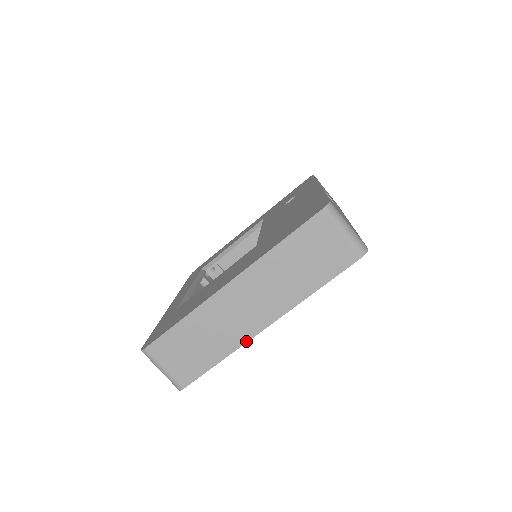
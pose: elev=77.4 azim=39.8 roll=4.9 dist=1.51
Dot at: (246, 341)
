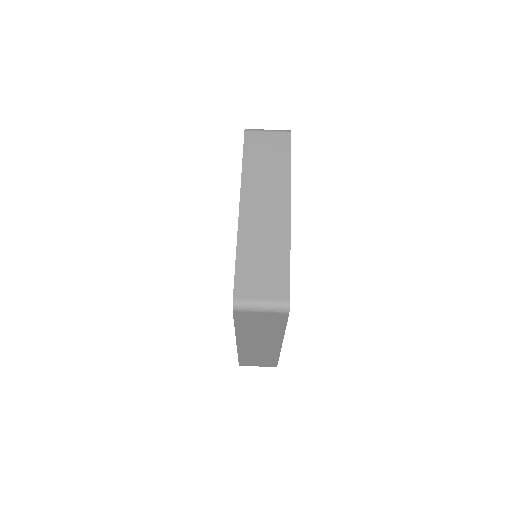
Dot at: (289, 228)
